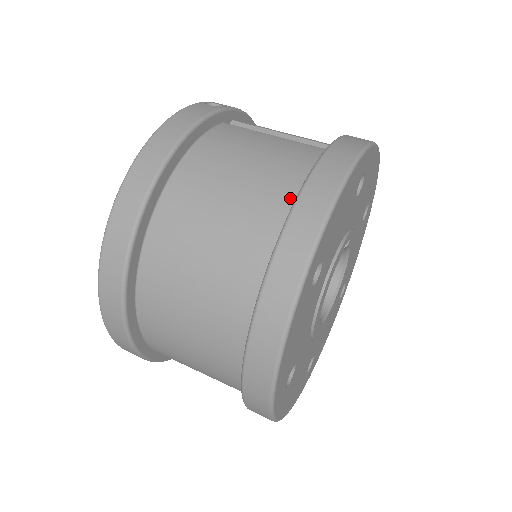
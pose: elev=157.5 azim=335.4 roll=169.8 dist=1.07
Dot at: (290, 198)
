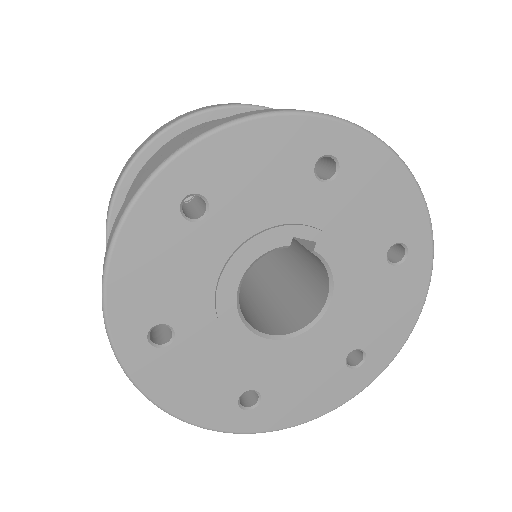
Dot at: occluded
